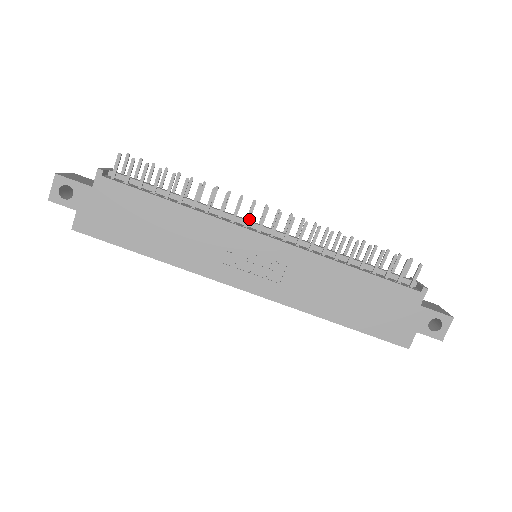
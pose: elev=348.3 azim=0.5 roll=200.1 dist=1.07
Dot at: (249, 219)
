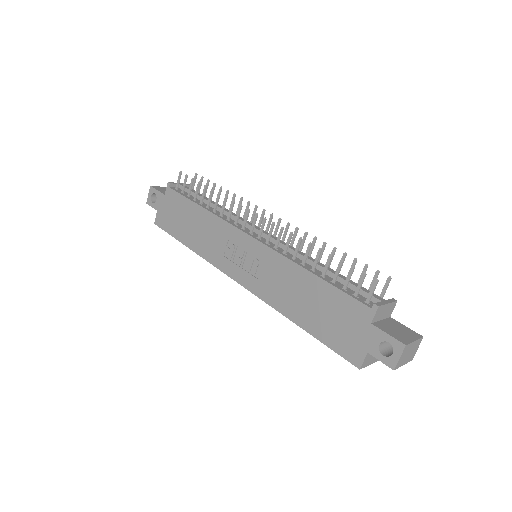
Dot at: (245, 222)
